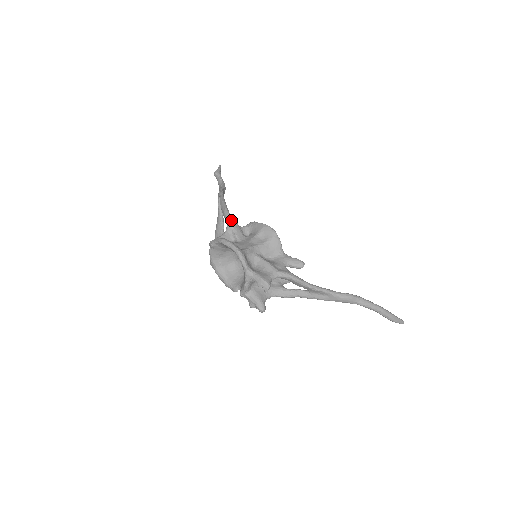
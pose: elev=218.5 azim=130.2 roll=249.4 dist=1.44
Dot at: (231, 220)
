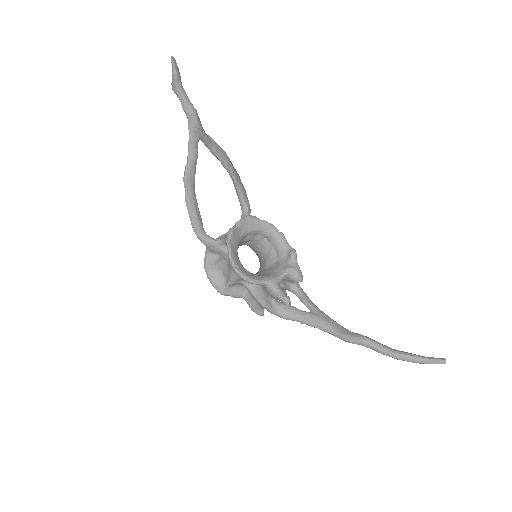
Dot at: (204, 244)
